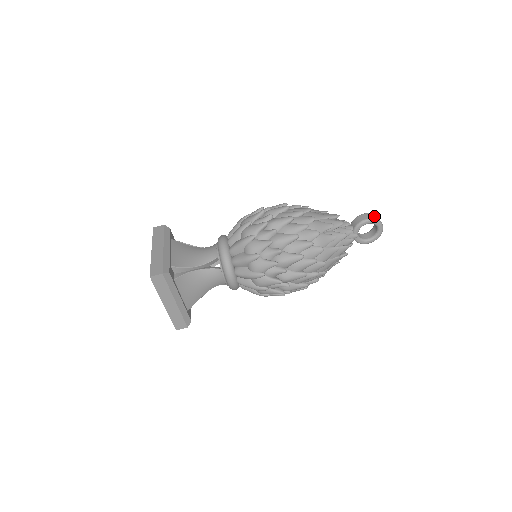
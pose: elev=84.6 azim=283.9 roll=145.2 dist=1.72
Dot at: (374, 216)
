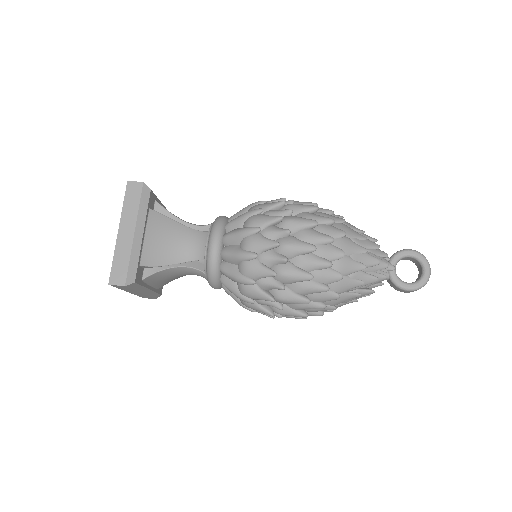
Dot at: occluded
